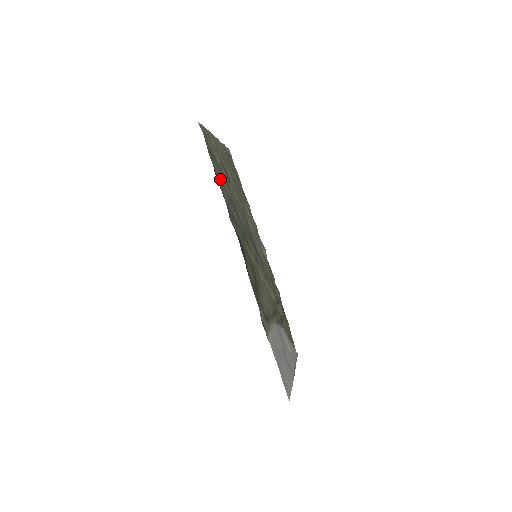
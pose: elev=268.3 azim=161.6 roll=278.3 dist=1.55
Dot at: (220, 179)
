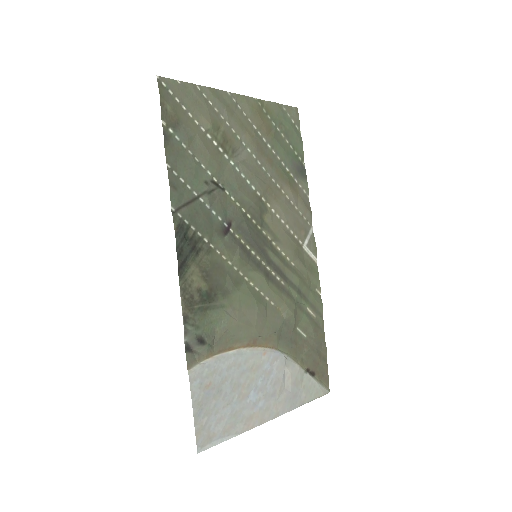
Dot at: (184, 152)
